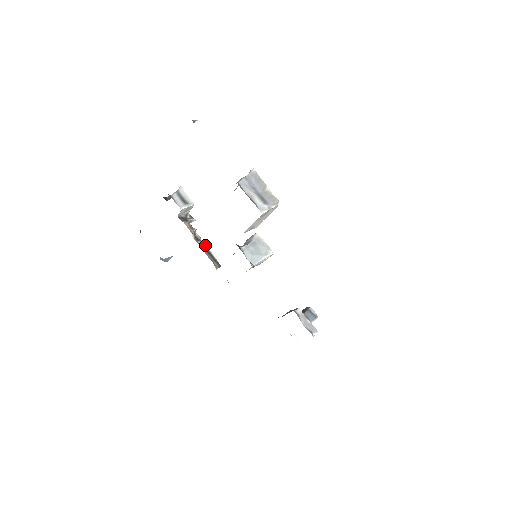
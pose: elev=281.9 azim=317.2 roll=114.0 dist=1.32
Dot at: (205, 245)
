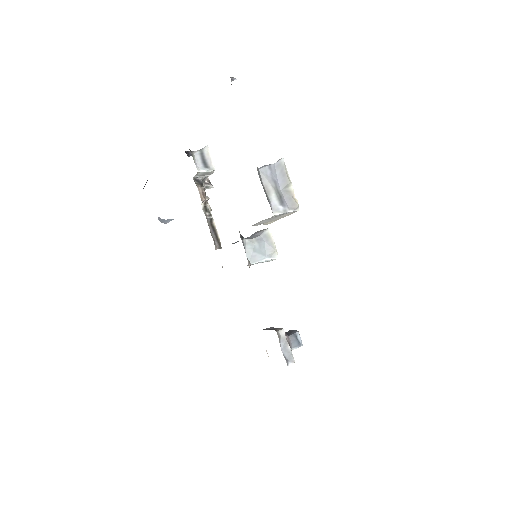
Dot at: (213, 219)
